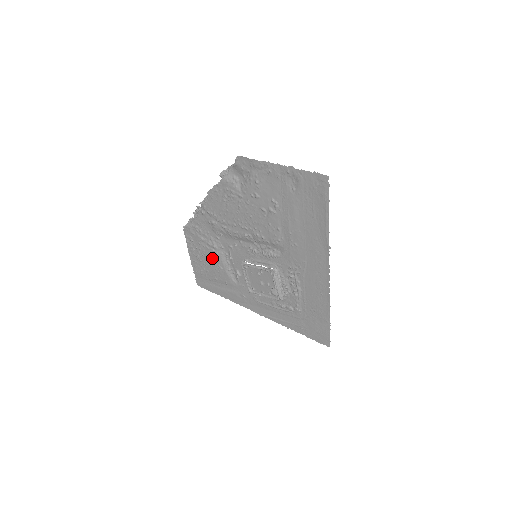
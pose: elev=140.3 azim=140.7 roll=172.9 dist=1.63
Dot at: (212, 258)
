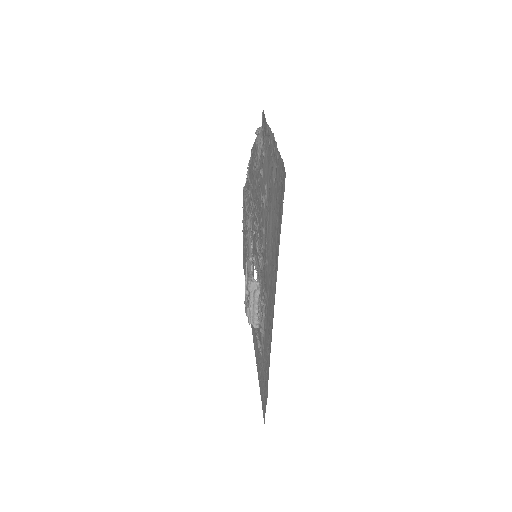
Dot at: occluded
